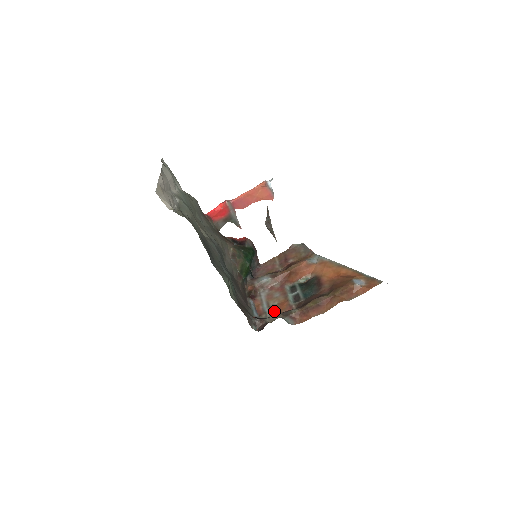
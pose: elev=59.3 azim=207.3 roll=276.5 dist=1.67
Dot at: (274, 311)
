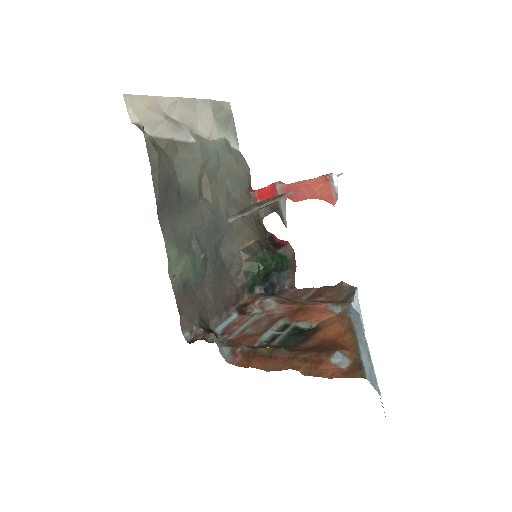
Dot at: (238, 338)
